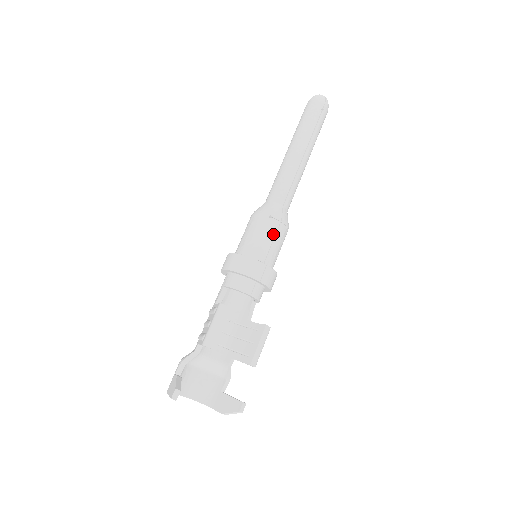
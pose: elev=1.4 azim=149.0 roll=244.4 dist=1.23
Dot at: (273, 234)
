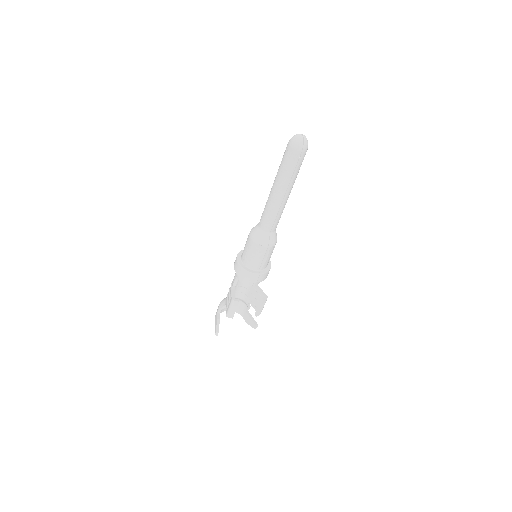
Dot at: (263, 255)
